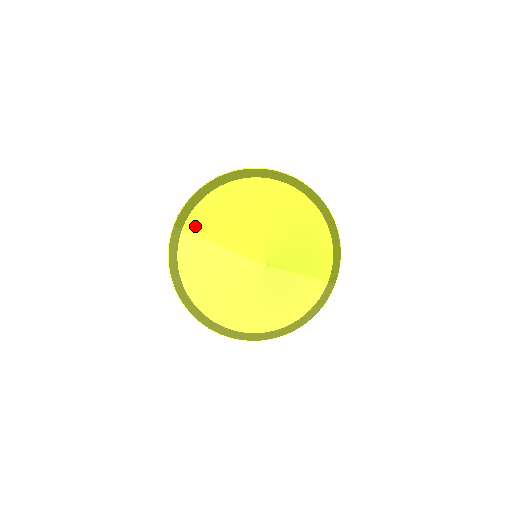
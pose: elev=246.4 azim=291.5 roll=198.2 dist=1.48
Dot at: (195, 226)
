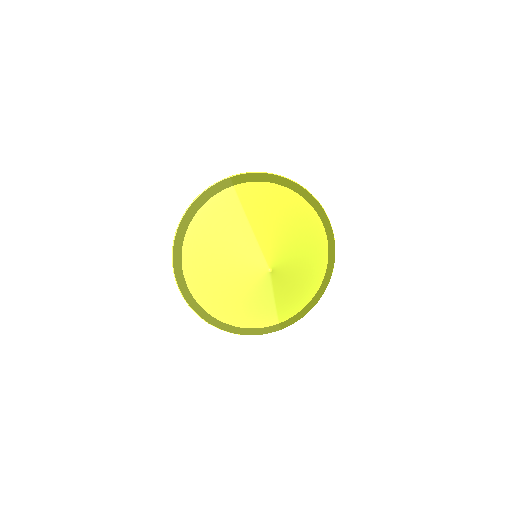
Dot at: (246, 193)
